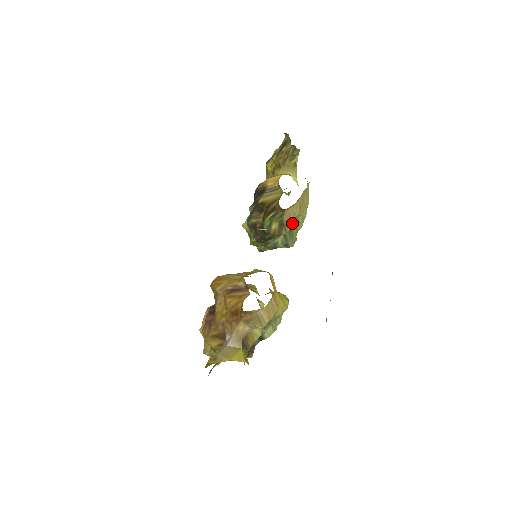
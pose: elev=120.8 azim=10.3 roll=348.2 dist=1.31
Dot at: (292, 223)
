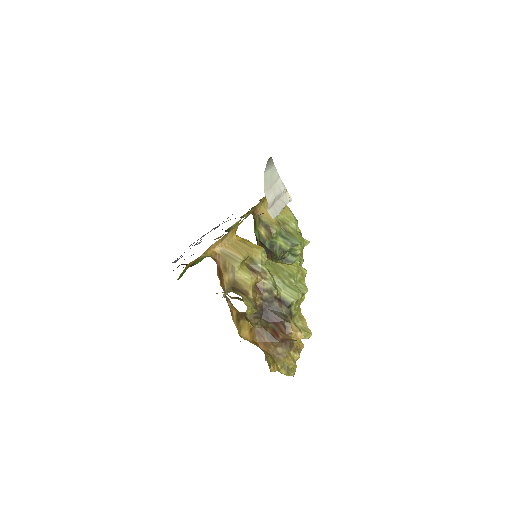
Dot at: (280, 224)
